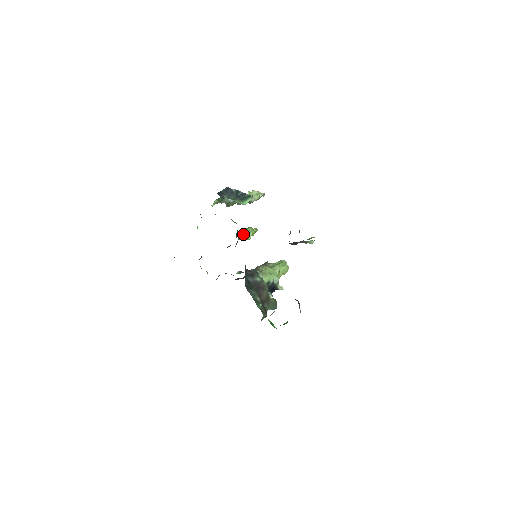
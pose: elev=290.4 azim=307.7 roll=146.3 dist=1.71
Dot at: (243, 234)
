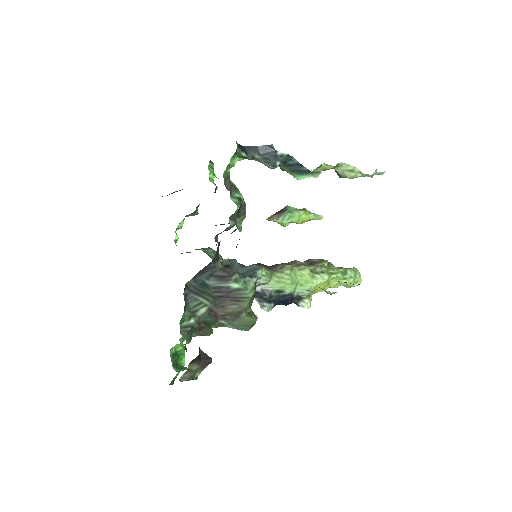
Dot at: (279, 215)
